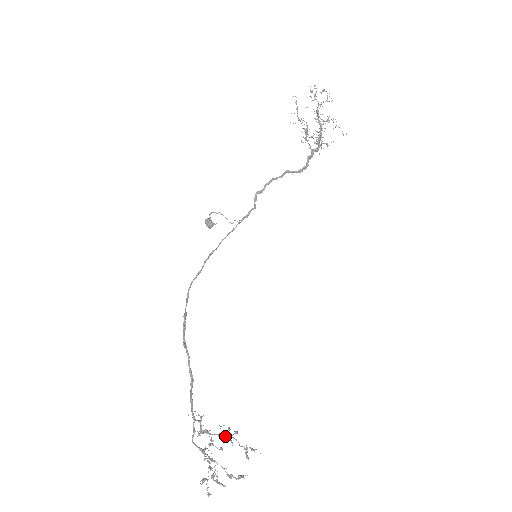
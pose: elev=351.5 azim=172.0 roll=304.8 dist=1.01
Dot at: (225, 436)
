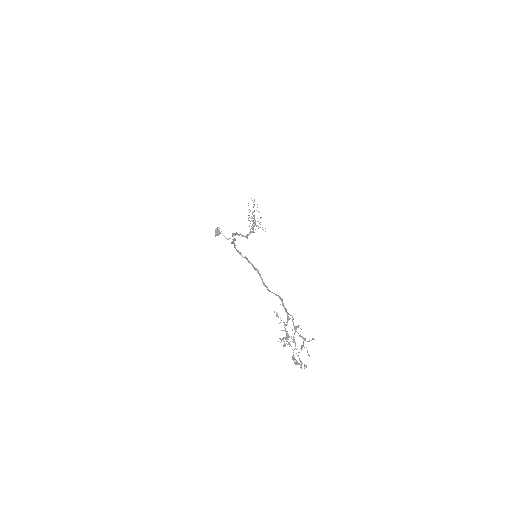
Dot at: (289, 336)
